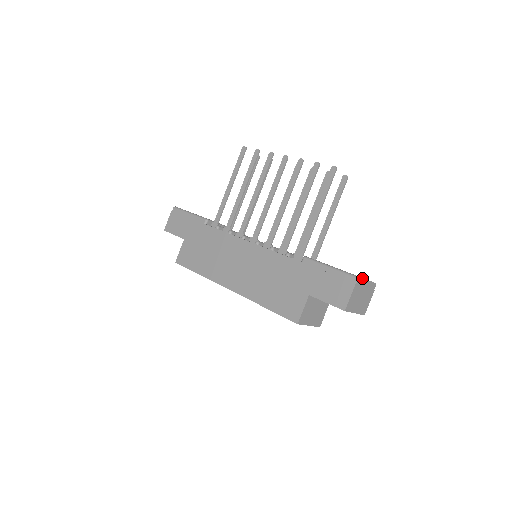
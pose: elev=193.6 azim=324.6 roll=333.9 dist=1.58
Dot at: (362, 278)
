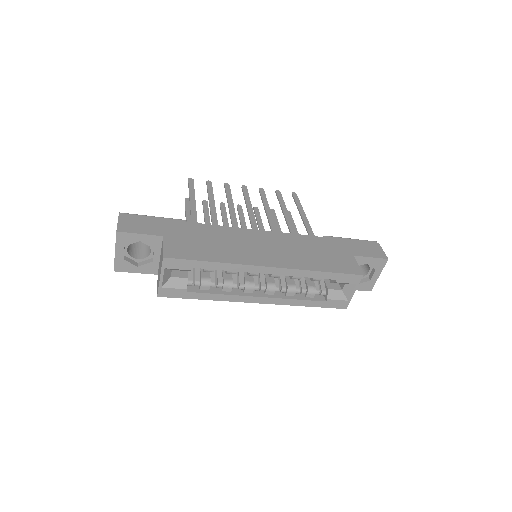
Dot at: occluded
